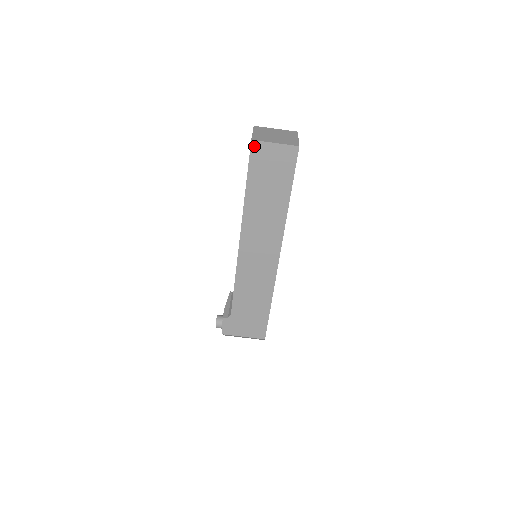
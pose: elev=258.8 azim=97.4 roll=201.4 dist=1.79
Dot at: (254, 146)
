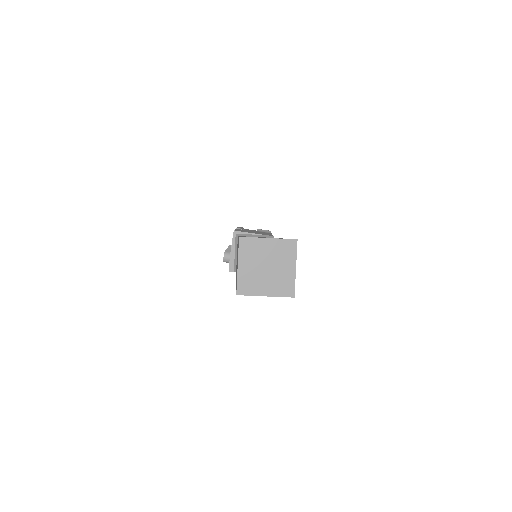
Dot at: (240, 294)
